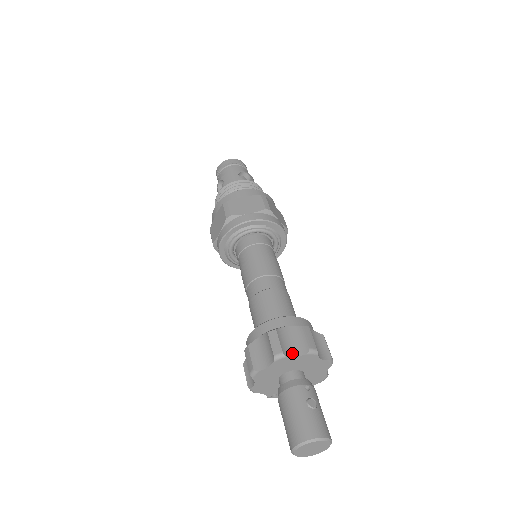
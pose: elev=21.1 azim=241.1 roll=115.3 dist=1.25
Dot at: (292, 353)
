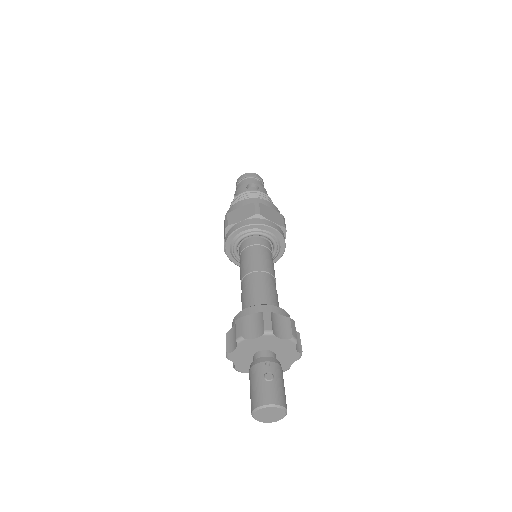
Dot at: (252, 336)
